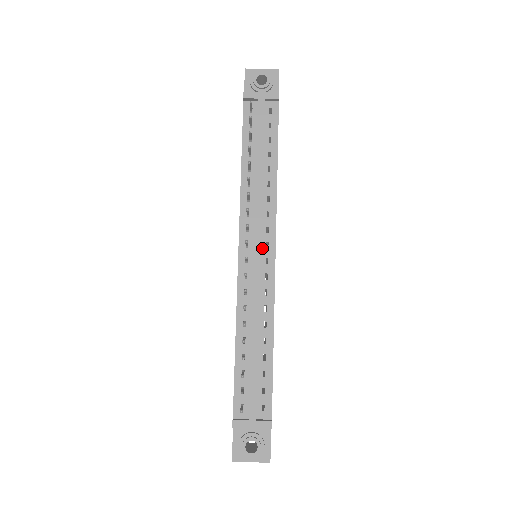
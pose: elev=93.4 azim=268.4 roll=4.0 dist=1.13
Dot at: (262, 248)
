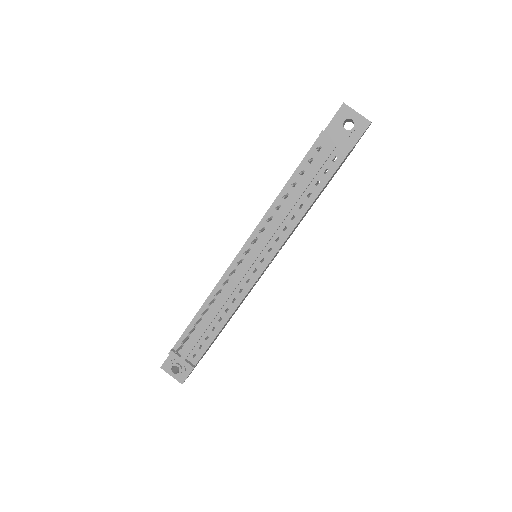
Dot at: (257, 260)
